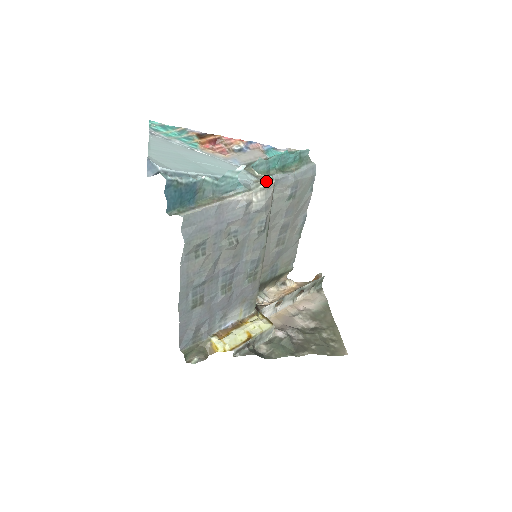
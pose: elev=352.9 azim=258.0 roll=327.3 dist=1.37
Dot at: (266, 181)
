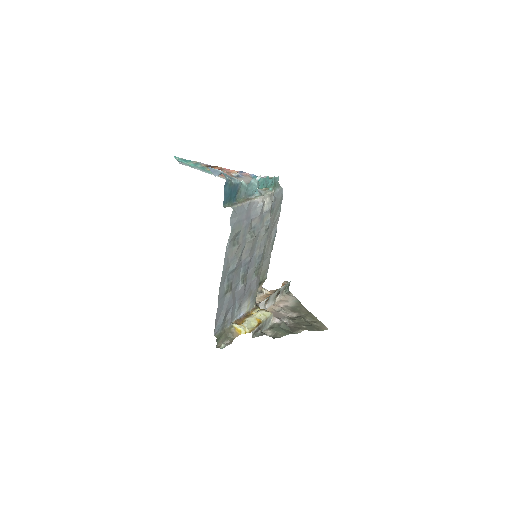
Dot at: (269, 190)
